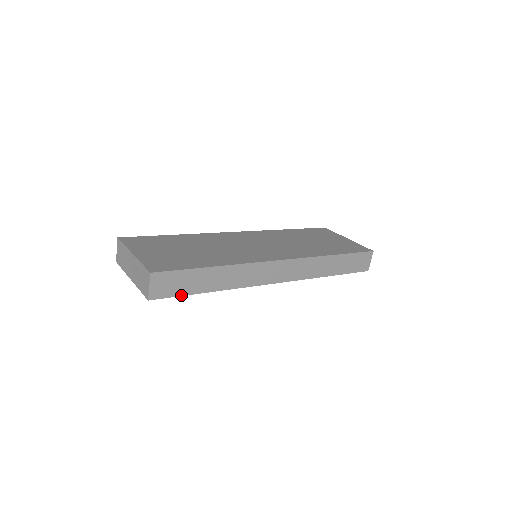
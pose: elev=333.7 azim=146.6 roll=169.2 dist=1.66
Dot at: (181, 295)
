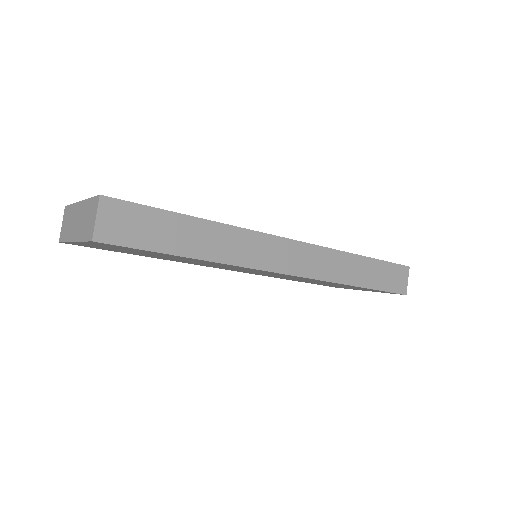
Dot at: (146, 249)
